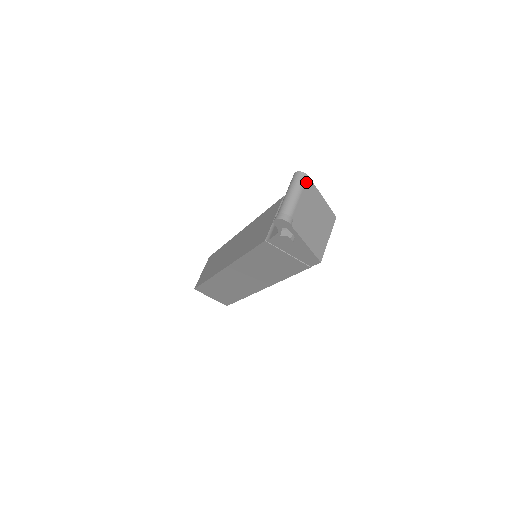
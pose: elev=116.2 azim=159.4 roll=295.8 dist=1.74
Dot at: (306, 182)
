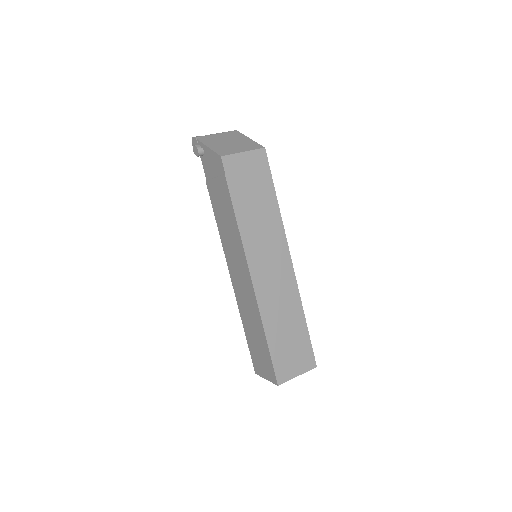
Dot at: (231, 132)
